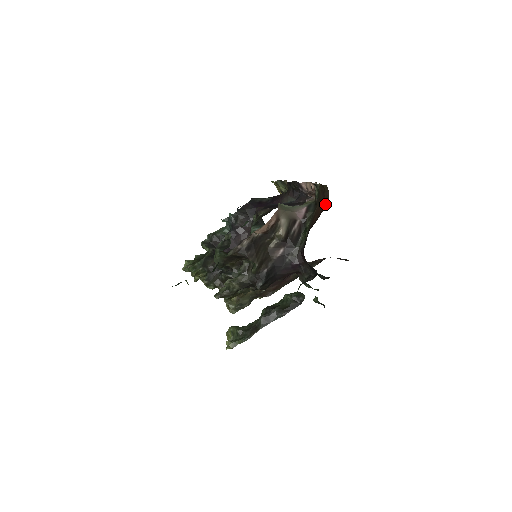
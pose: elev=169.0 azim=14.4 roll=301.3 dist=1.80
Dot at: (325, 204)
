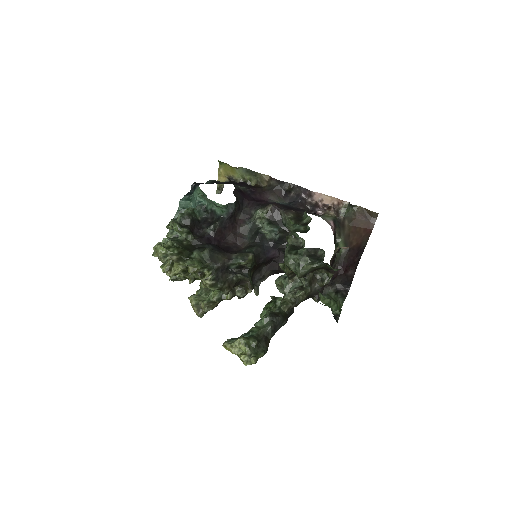
Dot at: (370, 228)
